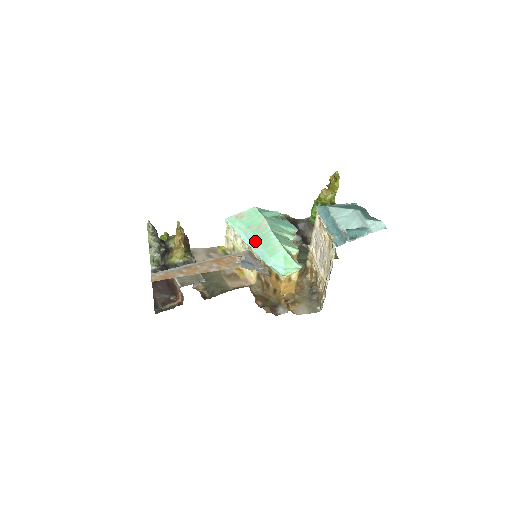
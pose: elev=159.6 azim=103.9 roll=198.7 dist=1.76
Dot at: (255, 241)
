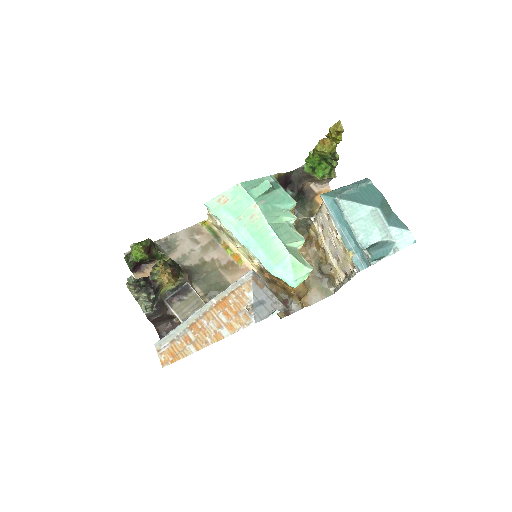
Dot at: (252, 241)
